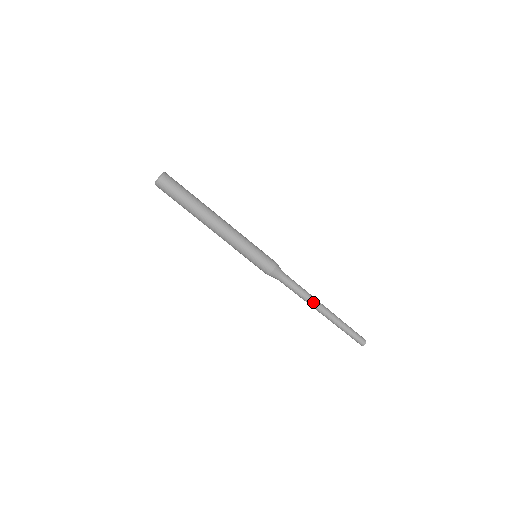
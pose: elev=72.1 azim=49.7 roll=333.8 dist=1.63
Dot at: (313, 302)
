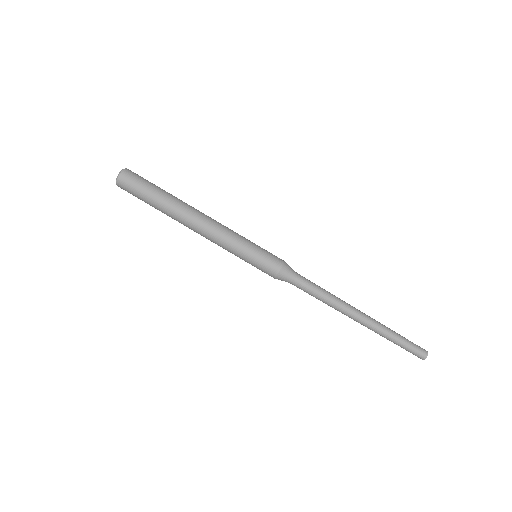
Dot at: (344, 304)
